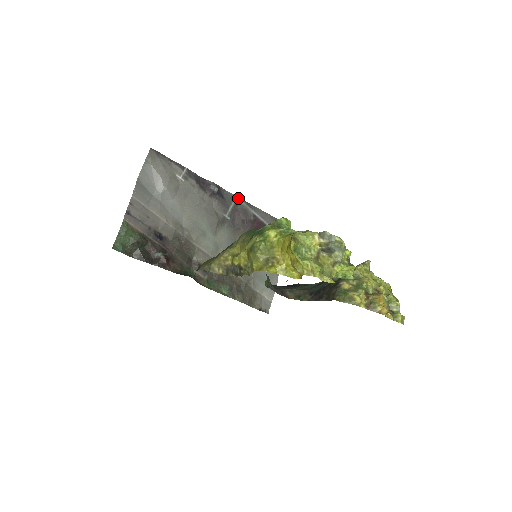
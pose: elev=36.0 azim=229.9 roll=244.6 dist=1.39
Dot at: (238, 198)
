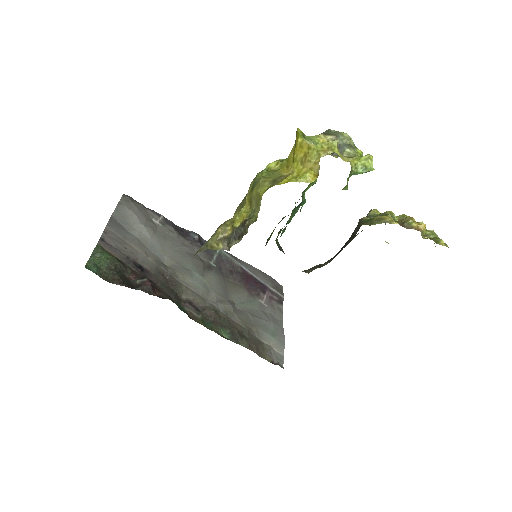
Dot at: (221, 250)
